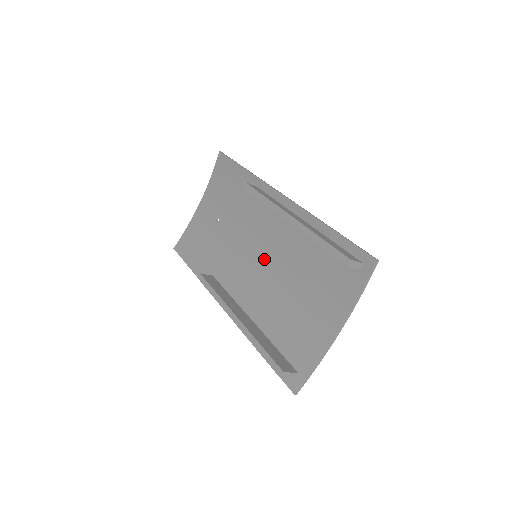
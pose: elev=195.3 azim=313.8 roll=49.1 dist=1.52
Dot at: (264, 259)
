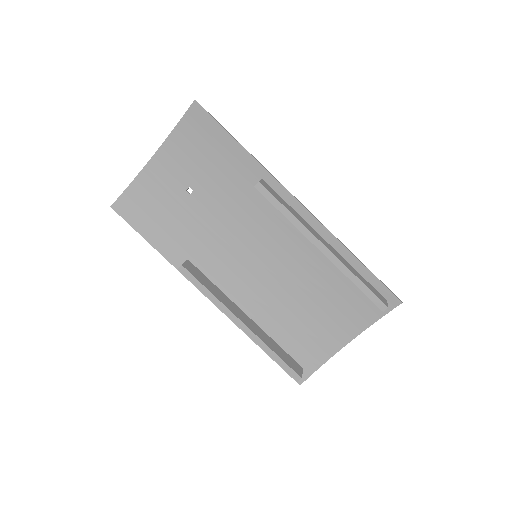
Dot at: (265, 260)
